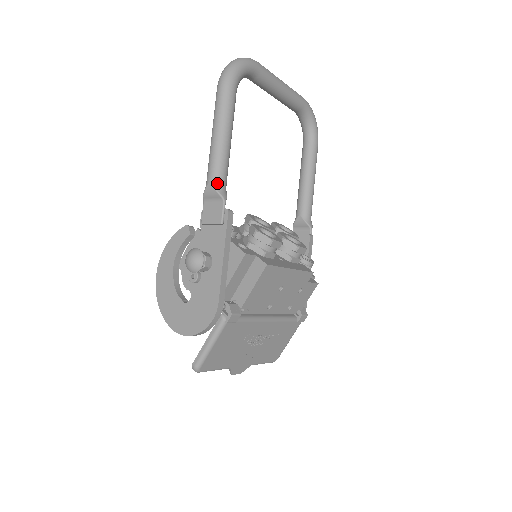
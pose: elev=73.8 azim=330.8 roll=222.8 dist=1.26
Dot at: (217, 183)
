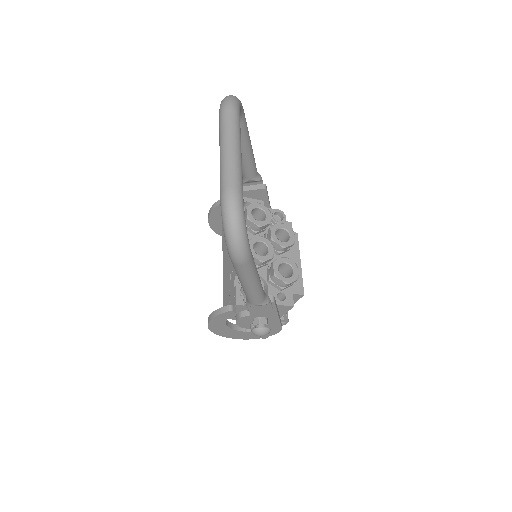
Dot at: (263, 302)
